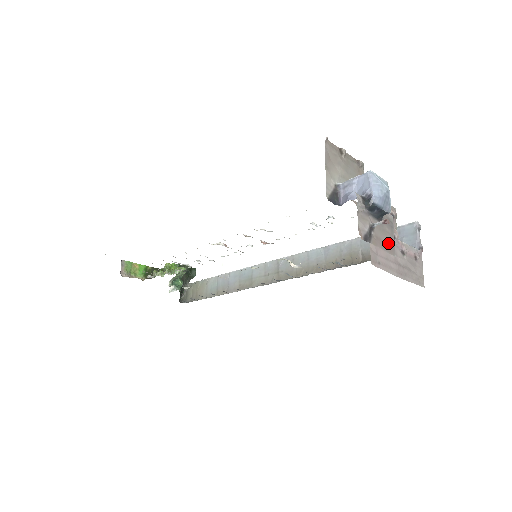
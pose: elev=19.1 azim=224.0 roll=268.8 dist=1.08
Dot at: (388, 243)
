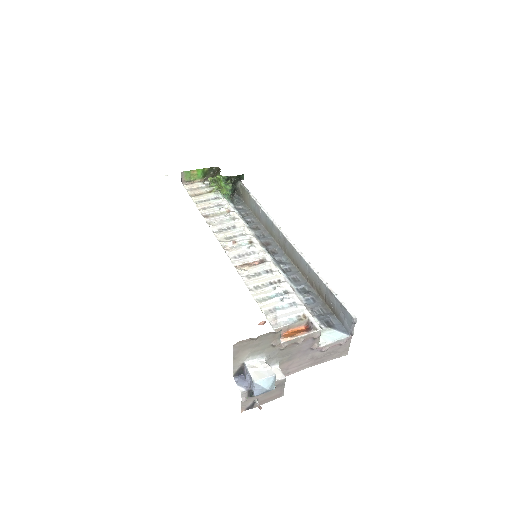
Dot at: (275, 395)
